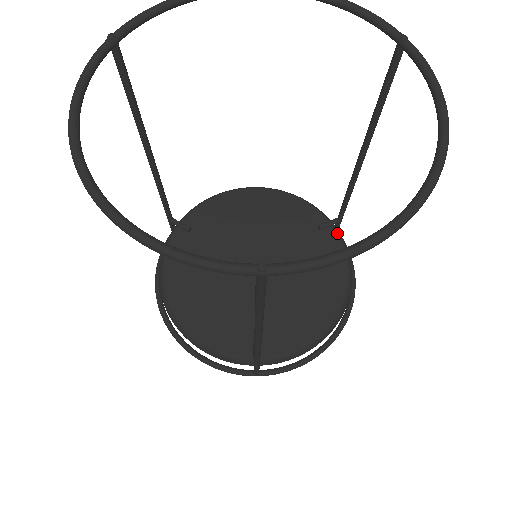
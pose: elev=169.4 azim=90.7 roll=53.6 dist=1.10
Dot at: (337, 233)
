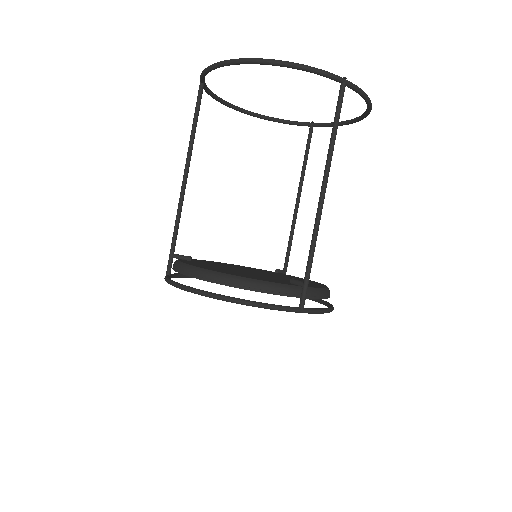
Dot at: (289, 275)
